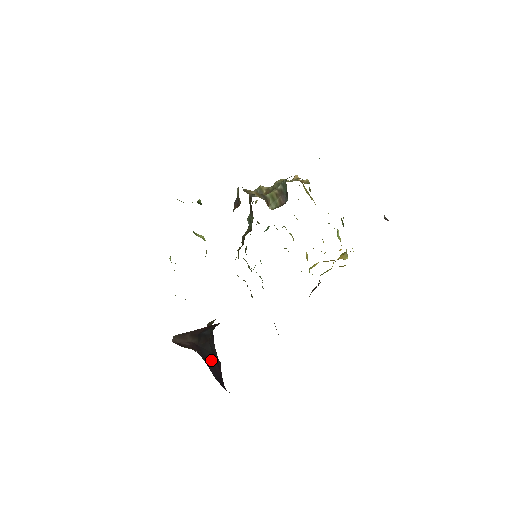
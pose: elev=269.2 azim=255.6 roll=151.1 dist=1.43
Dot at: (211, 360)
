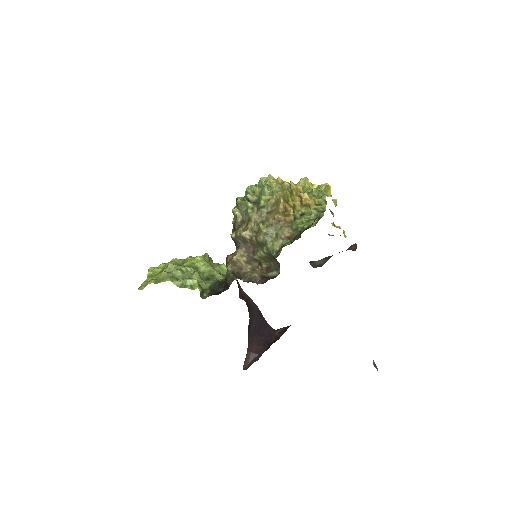
Dot at: (256, 324)
